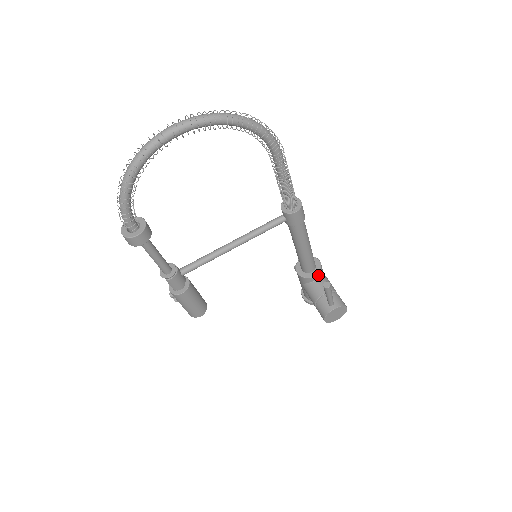
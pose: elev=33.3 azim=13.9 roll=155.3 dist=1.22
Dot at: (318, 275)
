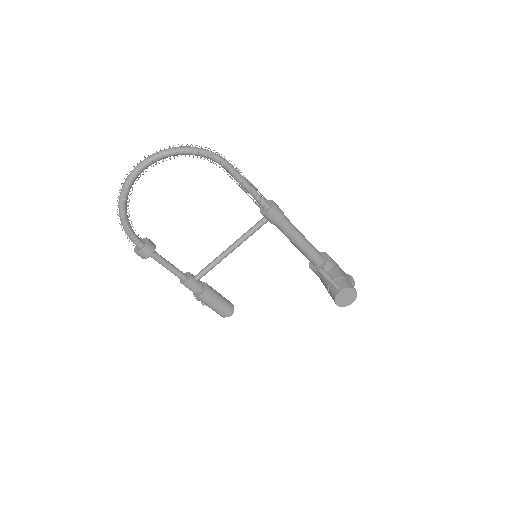
Dot at: (327, 266)
